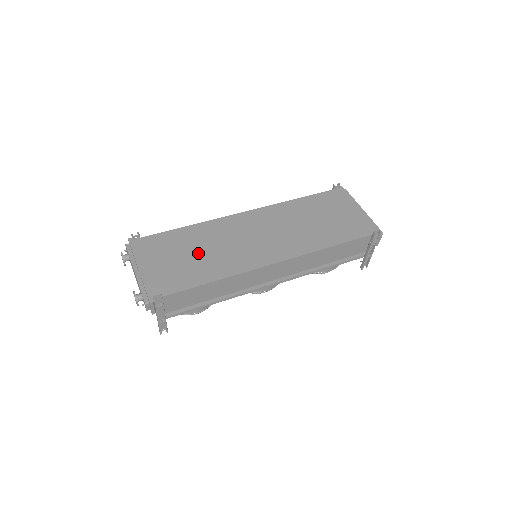
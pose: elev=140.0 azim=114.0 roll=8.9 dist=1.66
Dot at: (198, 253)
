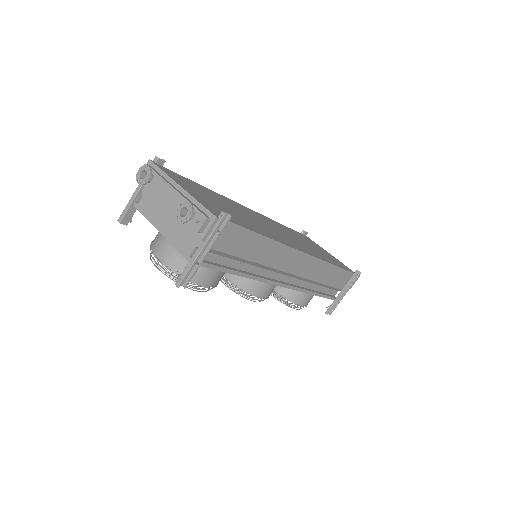
Dot at: (232, 210)
